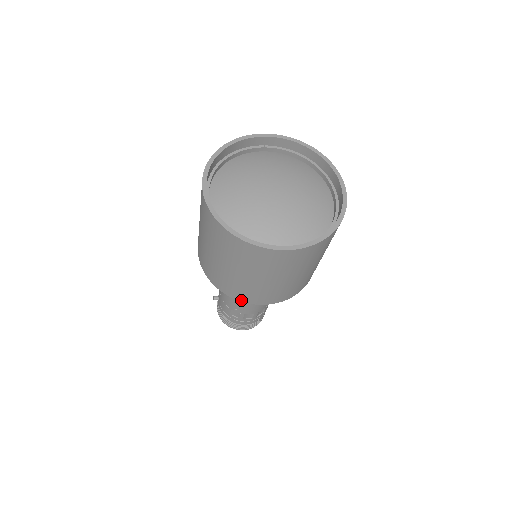
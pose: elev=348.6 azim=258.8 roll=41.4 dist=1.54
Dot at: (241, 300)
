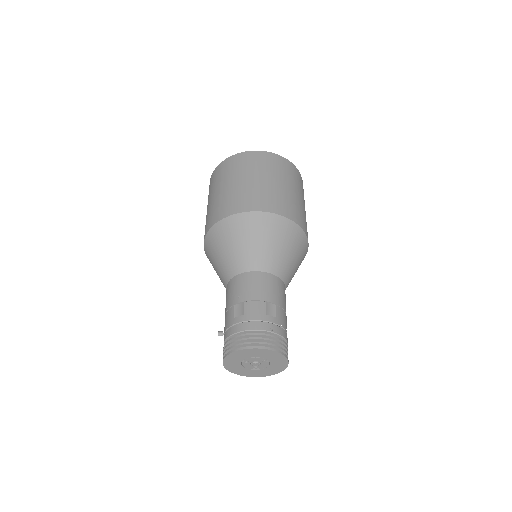
Dot at: (232, 213)
